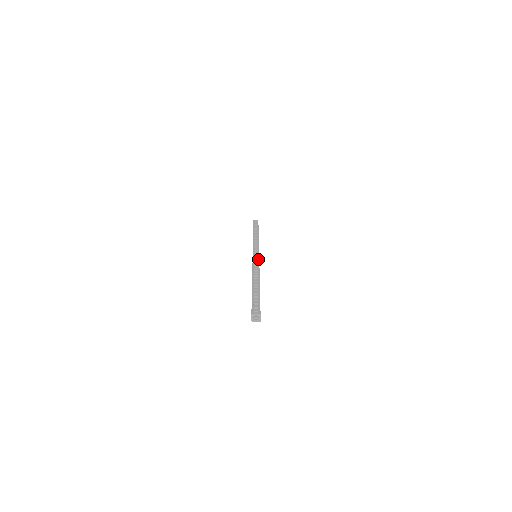
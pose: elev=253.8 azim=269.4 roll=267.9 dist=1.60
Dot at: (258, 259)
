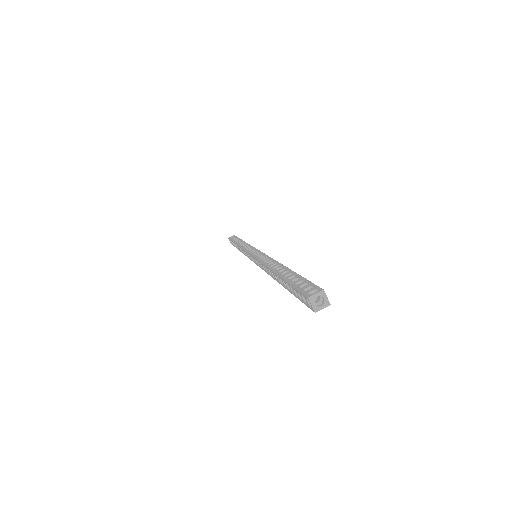
Dot at: (262, 253)
